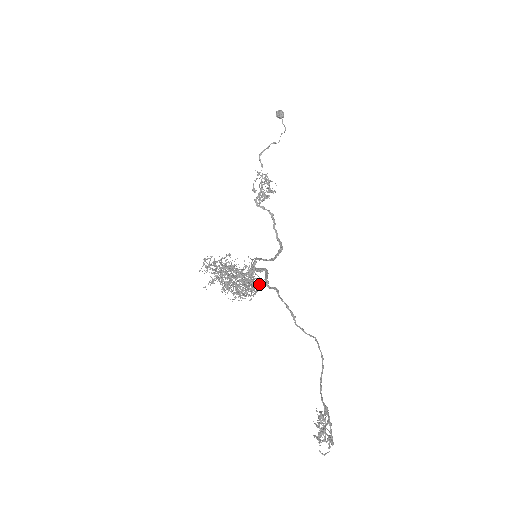
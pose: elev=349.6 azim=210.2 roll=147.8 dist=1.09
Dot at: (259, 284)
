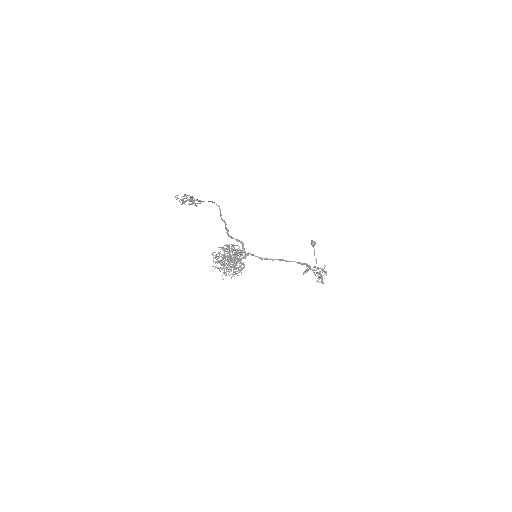
Dot at: (234, 245)
